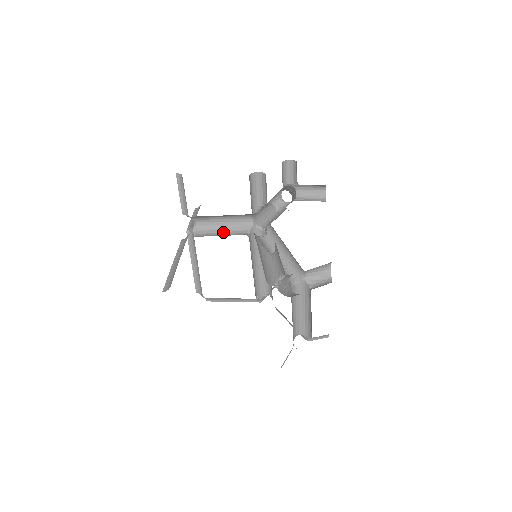
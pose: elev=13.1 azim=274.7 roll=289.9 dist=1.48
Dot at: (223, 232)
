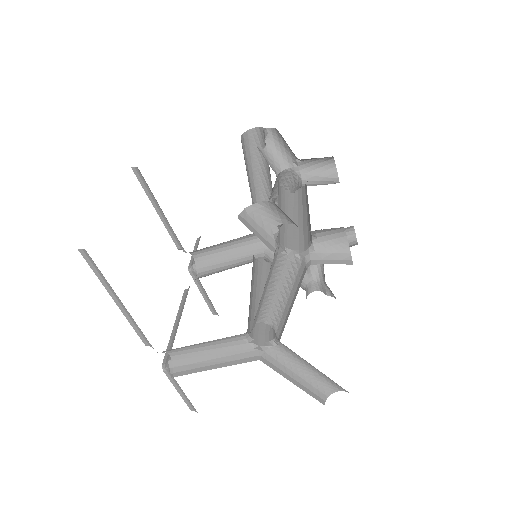
Dot at: occluded
